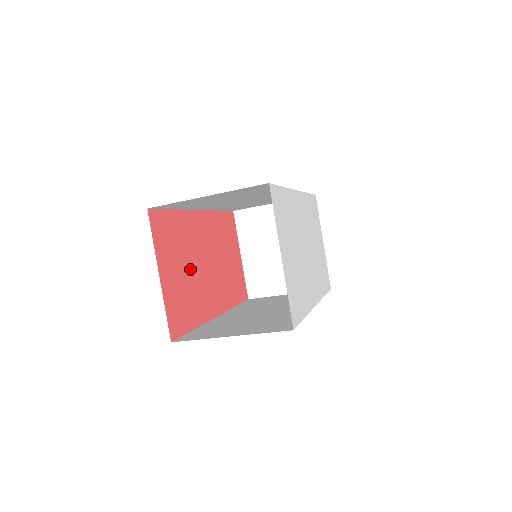
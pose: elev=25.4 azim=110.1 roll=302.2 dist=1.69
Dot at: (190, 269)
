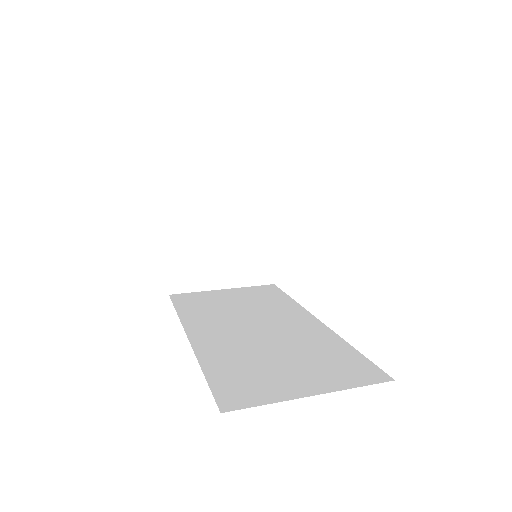
Dot at: occluded
